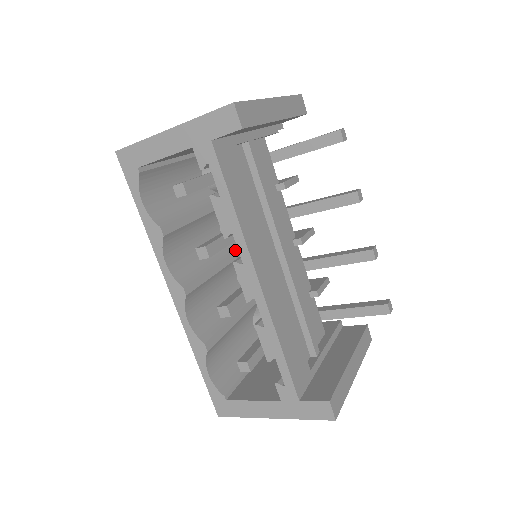
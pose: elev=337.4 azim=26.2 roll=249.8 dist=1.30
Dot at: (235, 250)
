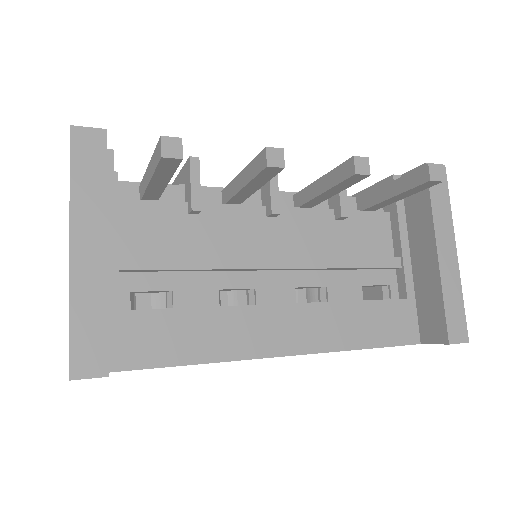
Dot at: occluded
